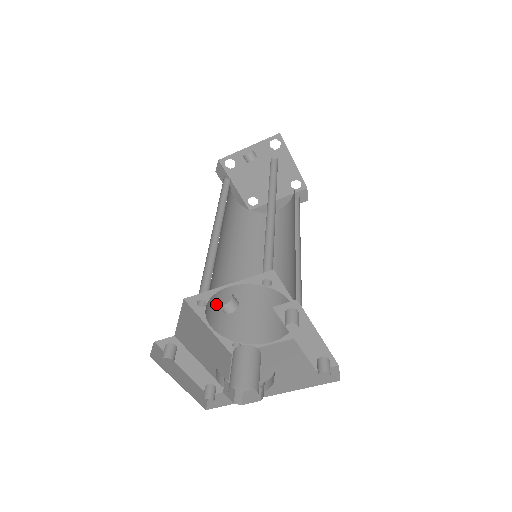
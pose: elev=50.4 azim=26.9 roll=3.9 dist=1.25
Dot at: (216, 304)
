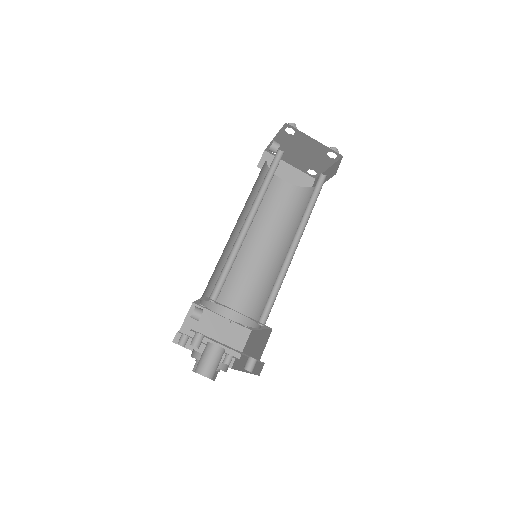
Dot at: (233, 296)
